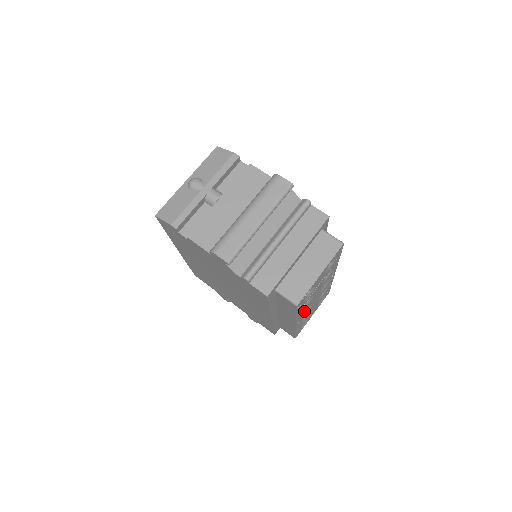
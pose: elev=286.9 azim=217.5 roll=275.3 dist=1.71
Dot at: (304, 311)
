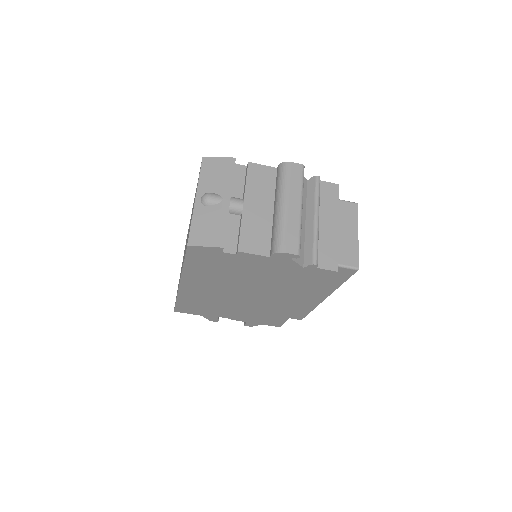
Dot at: occluded
